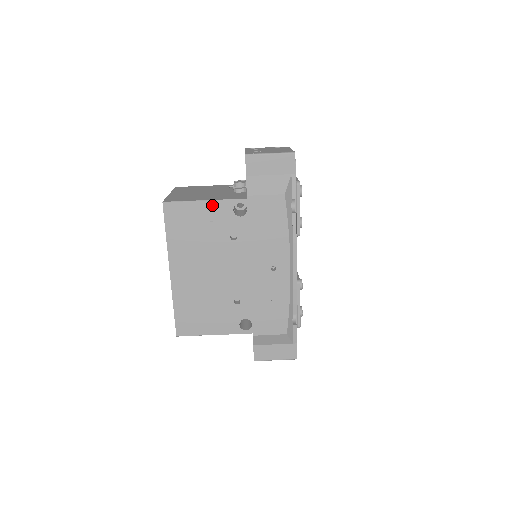
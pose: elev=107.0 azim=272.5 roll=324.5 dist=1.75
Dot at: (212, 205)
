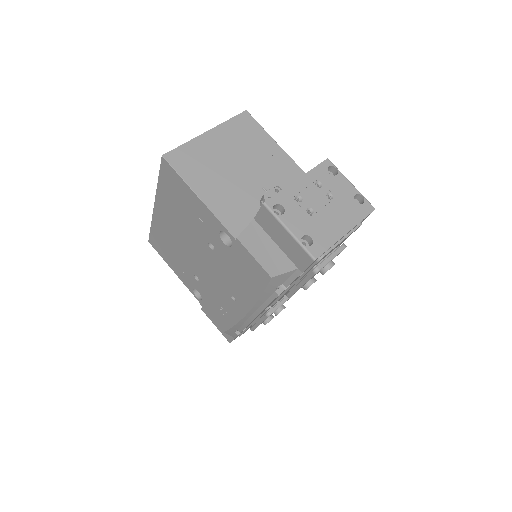
Dot at: (203, 207)
